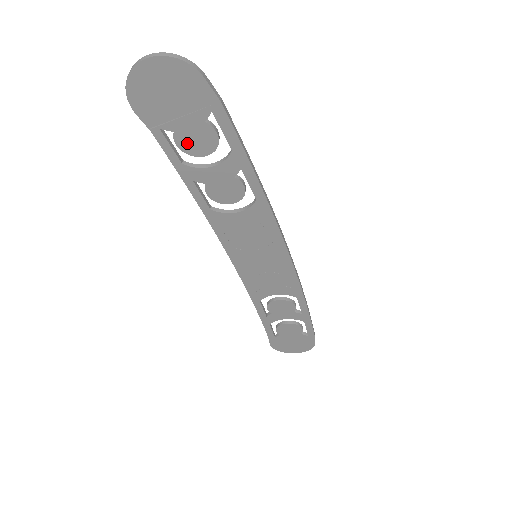
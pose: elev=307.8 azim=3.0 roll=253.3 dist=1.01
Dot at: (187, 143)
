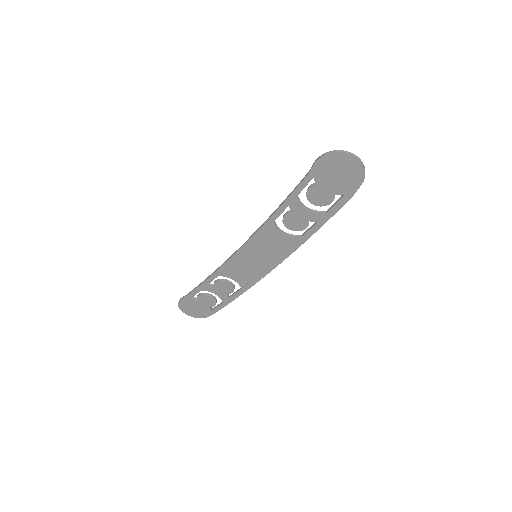
Dot at: (314, 193)
